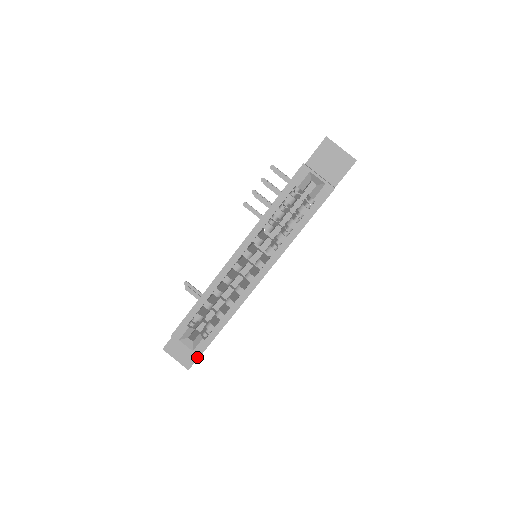
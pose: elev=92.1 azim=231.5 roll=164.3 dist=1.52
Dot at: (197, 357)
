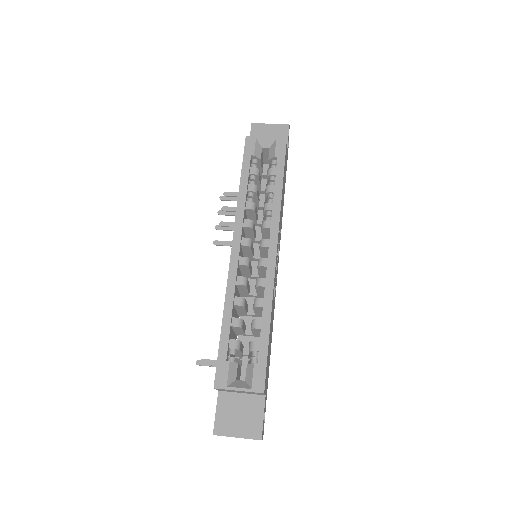
Dot at: (262, 413)
